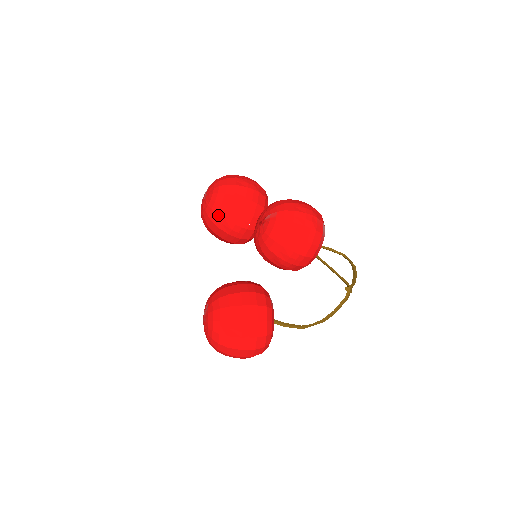
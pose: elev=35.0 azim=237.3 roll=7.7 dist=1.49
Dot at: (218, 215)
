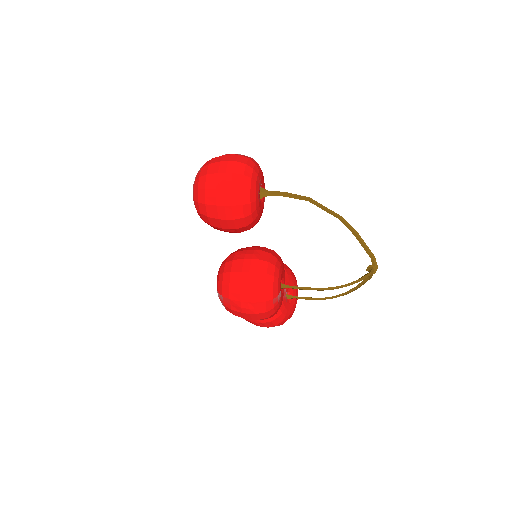
Dot at: (208, 224)
